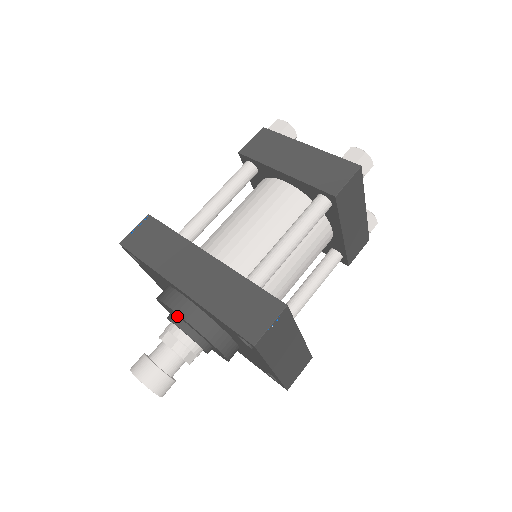
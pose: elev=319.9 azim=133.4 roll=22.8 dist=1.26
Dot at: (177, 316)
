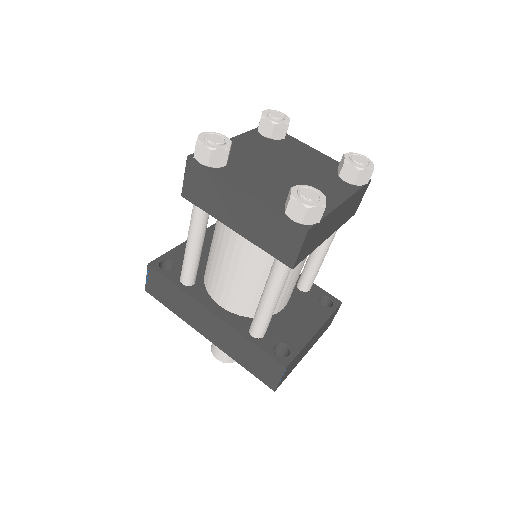
Dot at: occluded
